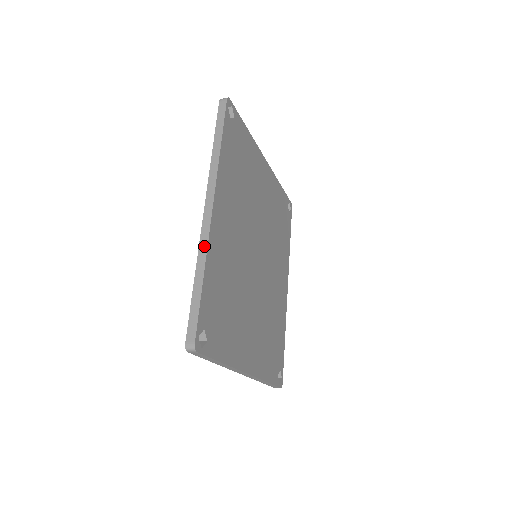
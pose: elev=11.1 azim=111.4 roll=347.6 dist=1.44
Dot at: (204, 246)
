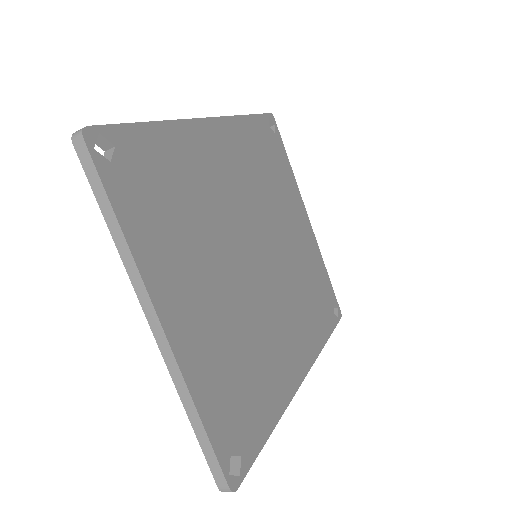
Dot at: (175, 121)
